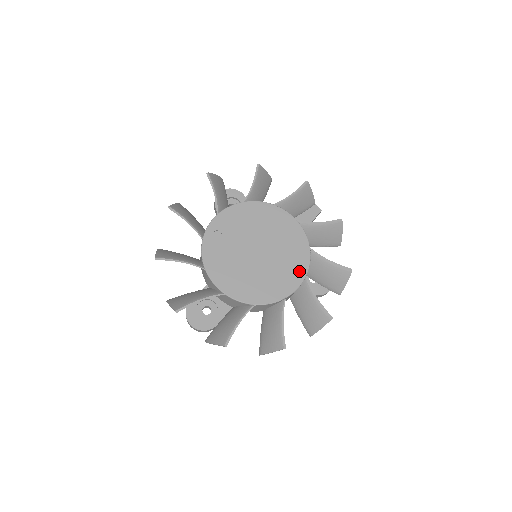
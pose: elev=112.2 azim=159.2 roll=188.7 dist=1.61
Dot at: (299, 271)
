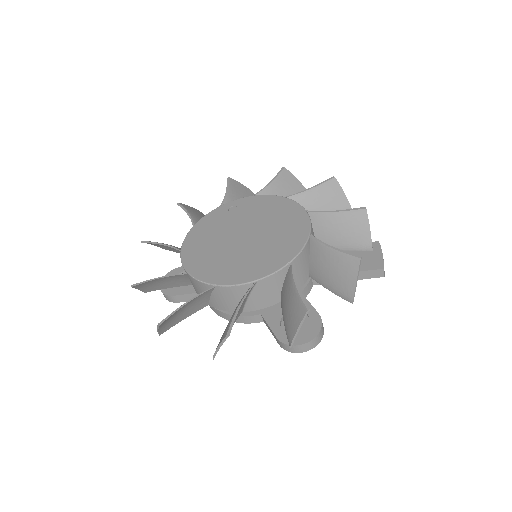
Dot at: (255, 272)
